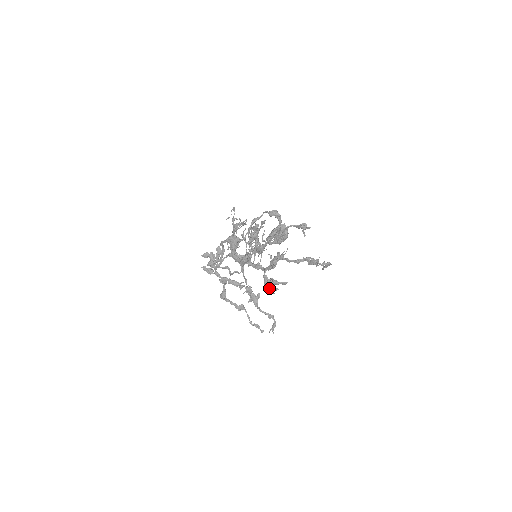
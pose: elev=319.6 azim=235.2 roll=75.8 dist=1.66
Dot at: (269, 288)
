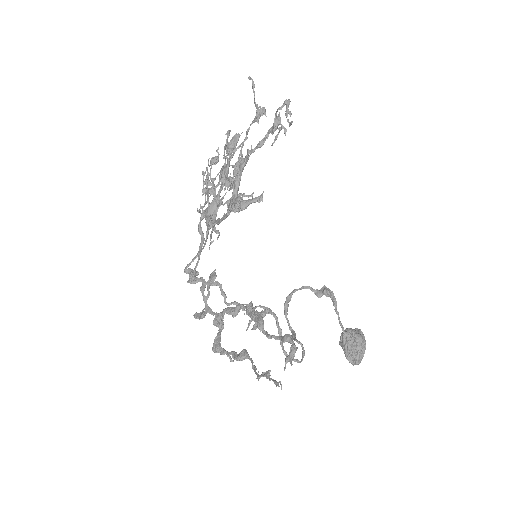
Dot at: (237, 210)
